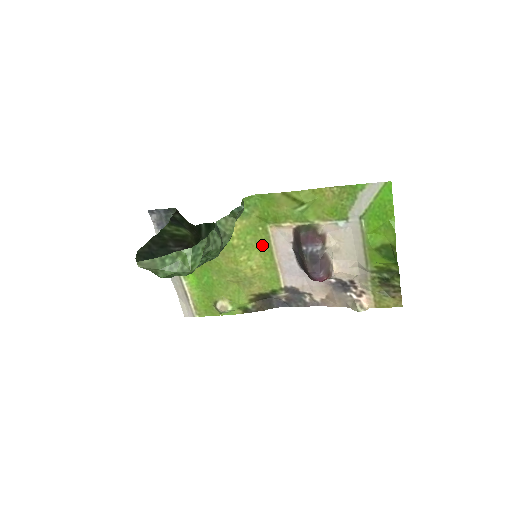
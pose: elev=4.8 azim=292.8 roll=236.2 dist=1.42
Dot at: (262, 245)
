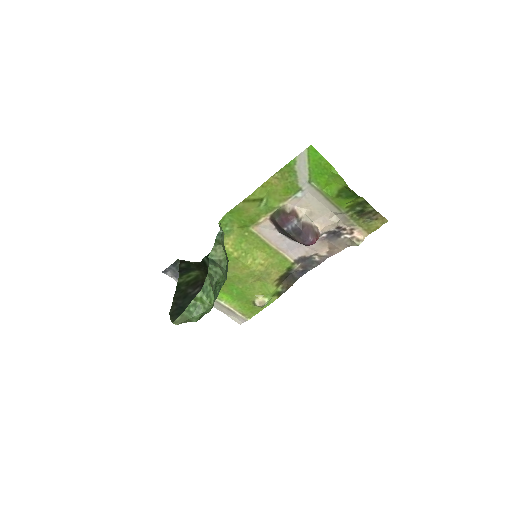
Dot at: (256, 244)
